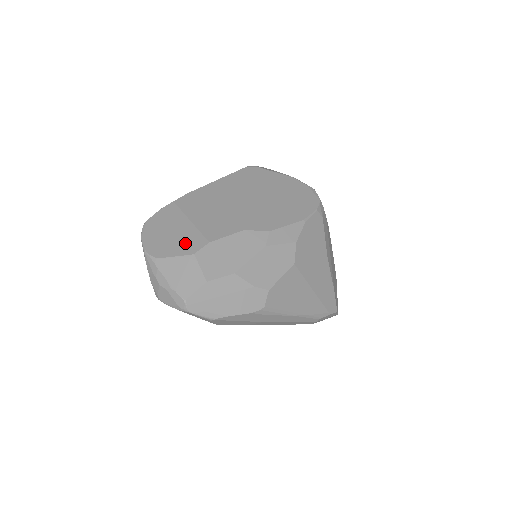
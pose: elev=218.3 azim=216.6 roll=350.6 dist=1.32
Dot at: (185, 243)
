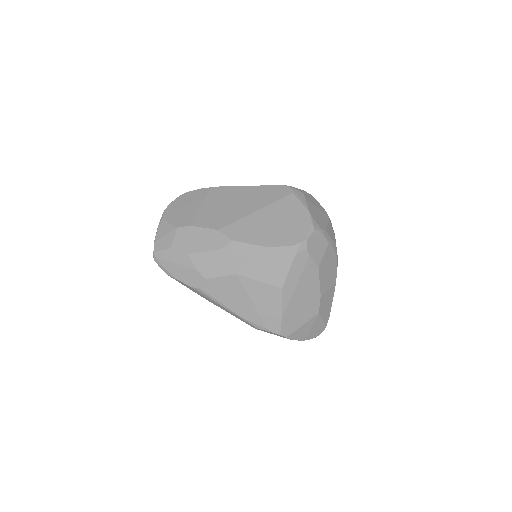
Dot at: (182, 218)
